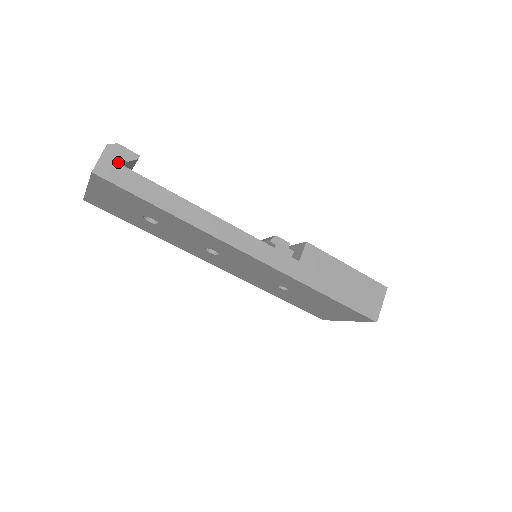
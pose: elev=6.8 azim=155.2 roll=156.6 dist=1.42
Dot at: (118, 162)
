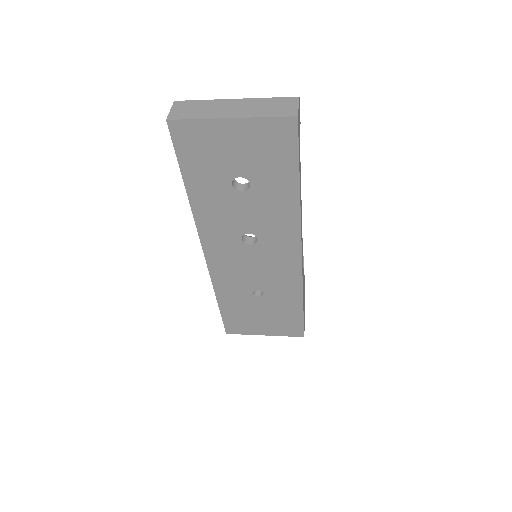
Dot at: (299, 119)
